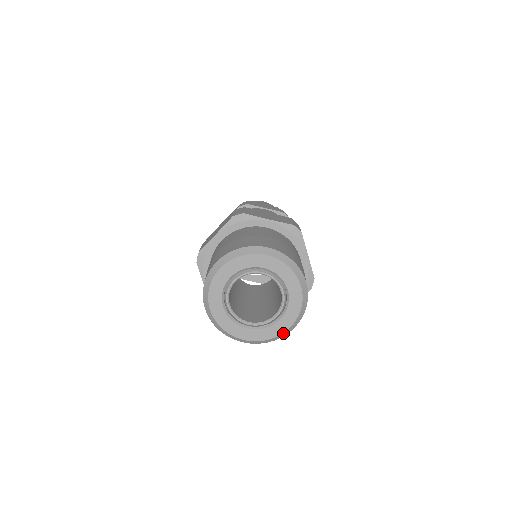
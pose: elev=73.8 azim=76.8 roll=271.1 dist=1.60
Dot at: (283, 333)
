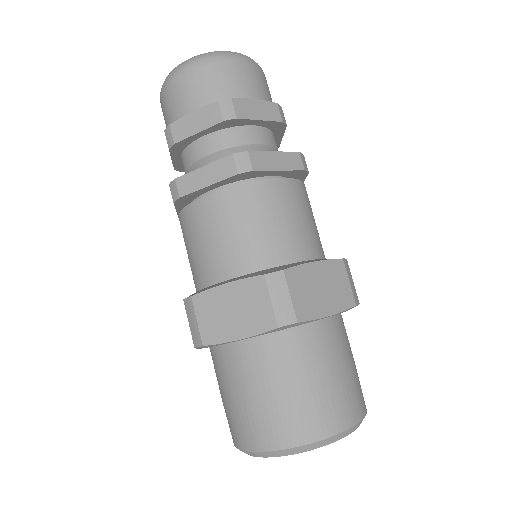
Dot at: occluded
